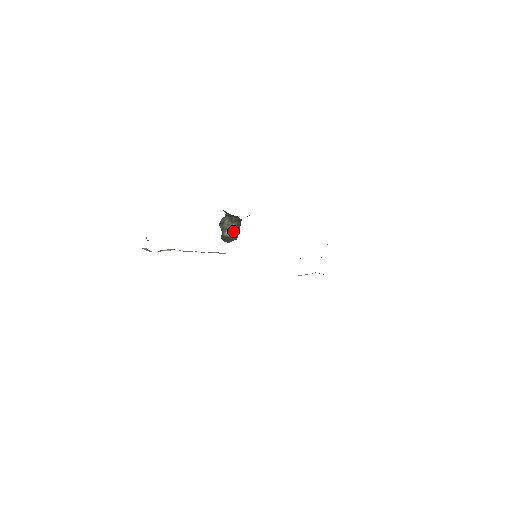
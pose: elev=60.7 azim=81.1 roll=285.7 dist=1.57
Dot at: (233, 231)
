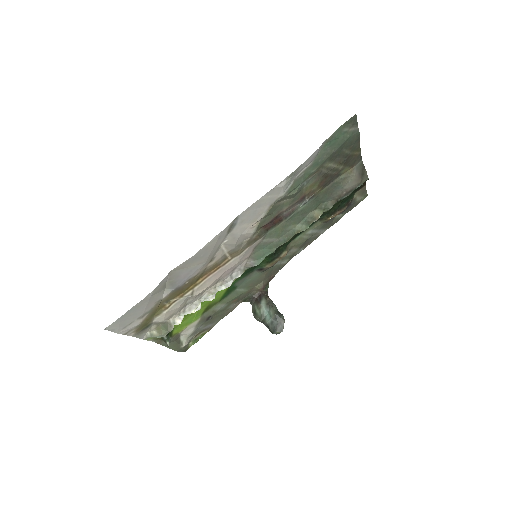
Dot at: (270, 311)
